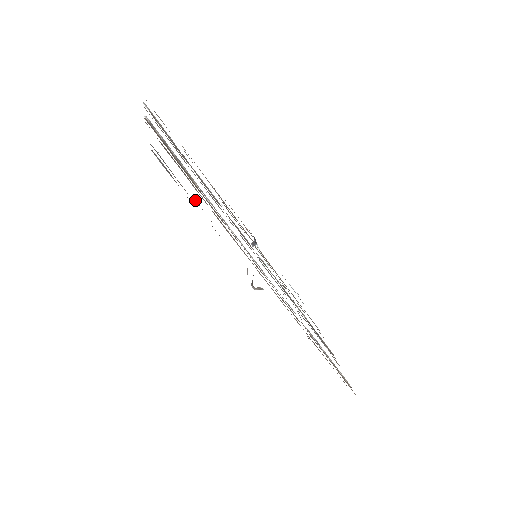
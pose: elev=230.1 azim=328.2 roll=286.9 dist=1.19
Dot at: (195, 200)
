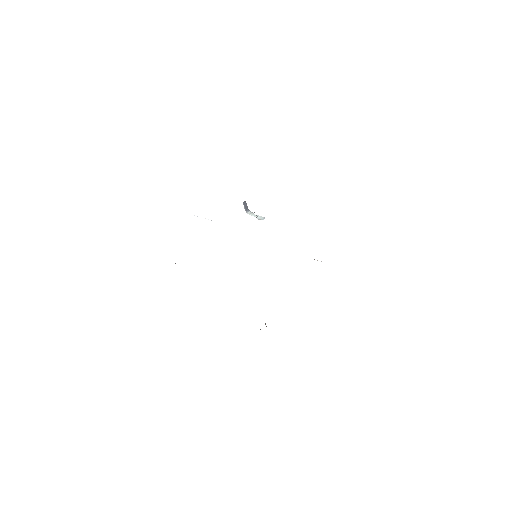
Dot at: occluded
